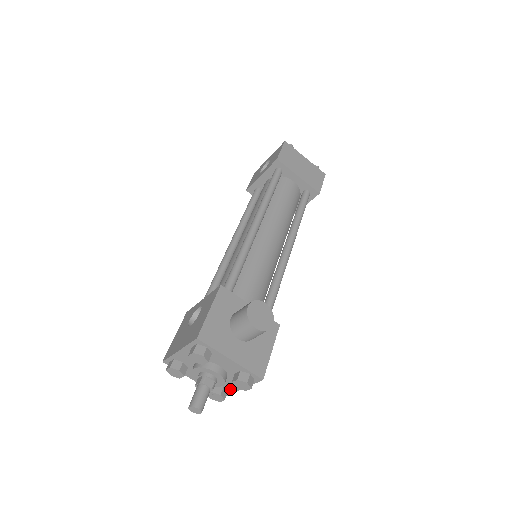
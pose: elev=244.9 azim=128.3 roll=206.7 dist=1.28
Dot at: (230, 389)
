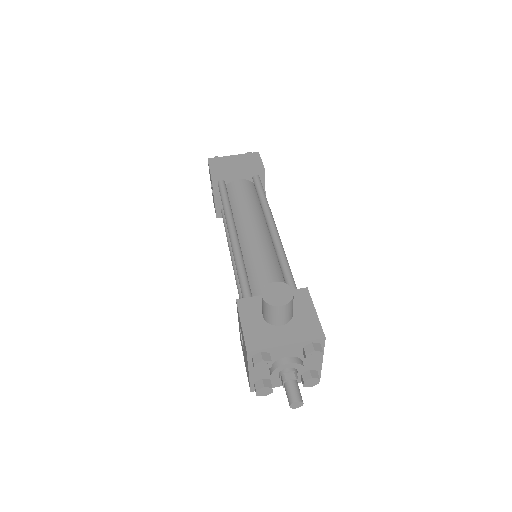
Dot at: (316, 367)
